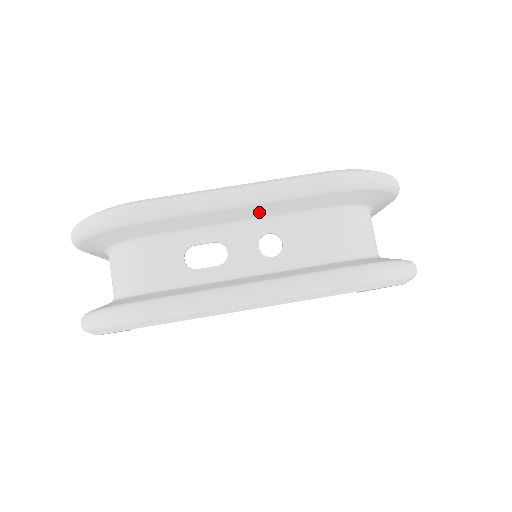
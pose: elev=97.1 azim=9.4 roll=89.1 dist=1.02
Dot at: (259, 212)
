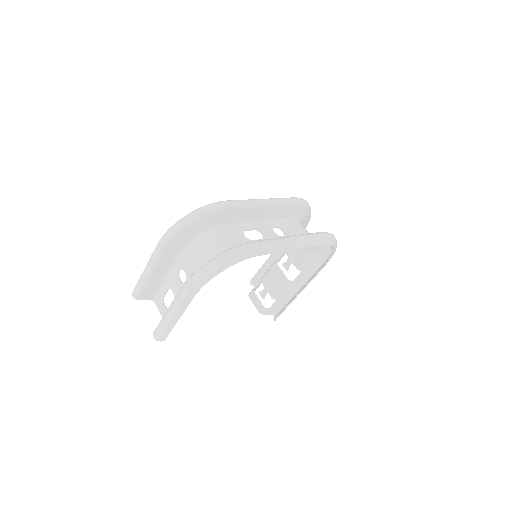
Dot at: (271, 214)
